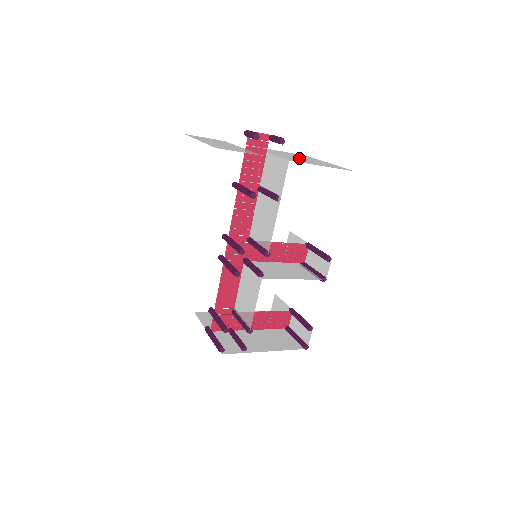
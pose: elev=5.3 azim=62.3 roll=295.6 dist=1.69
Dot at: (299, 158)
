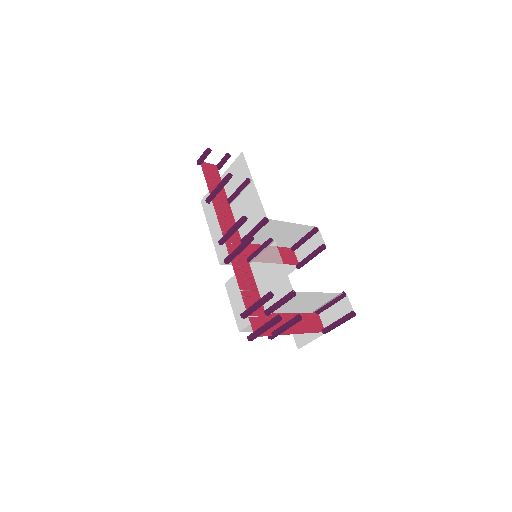
Dot at: occluded
